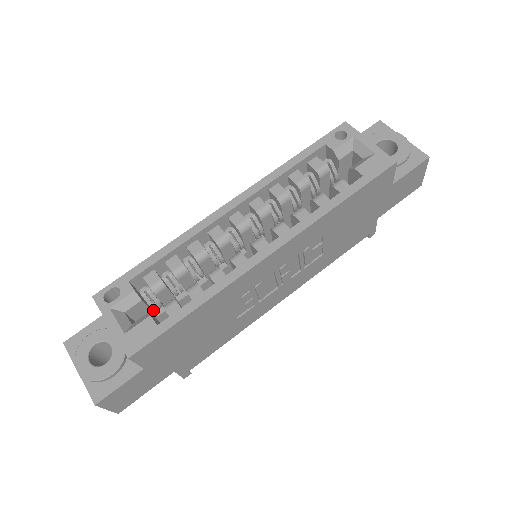
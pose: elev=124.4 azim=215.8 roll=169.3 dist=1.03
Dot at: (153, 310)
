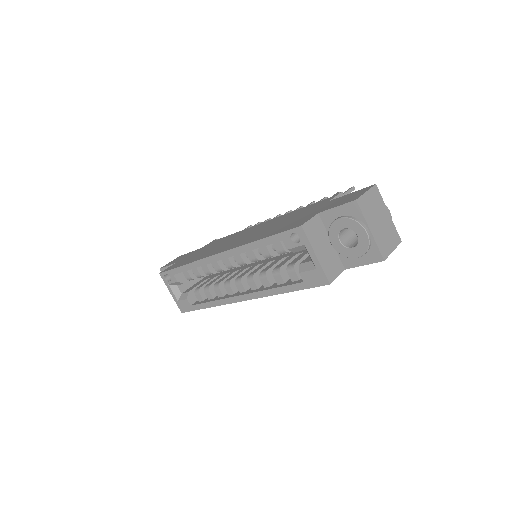
Dot at: occluded
